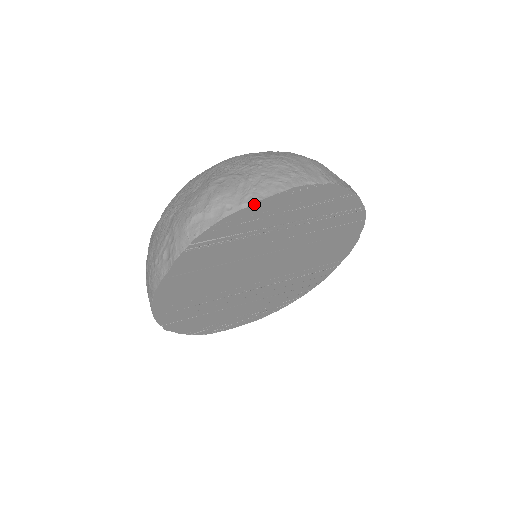
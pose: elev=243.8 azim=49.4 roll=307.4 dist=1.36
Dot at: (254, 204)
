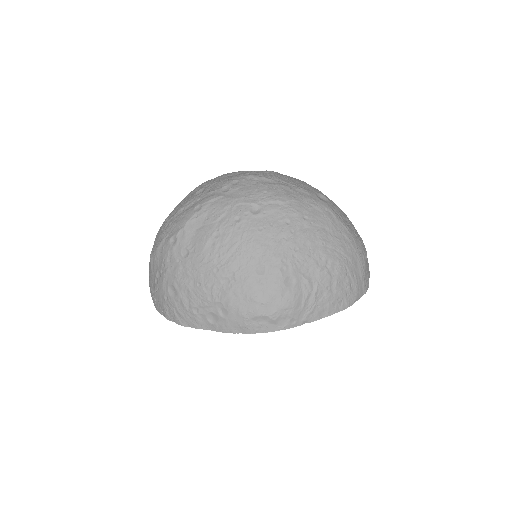
Dot at: (312, 321)
